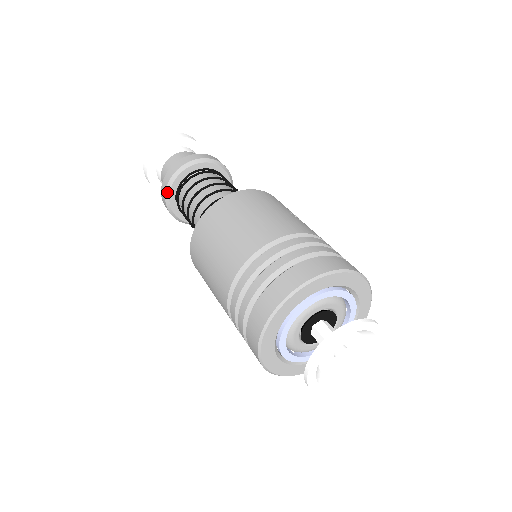
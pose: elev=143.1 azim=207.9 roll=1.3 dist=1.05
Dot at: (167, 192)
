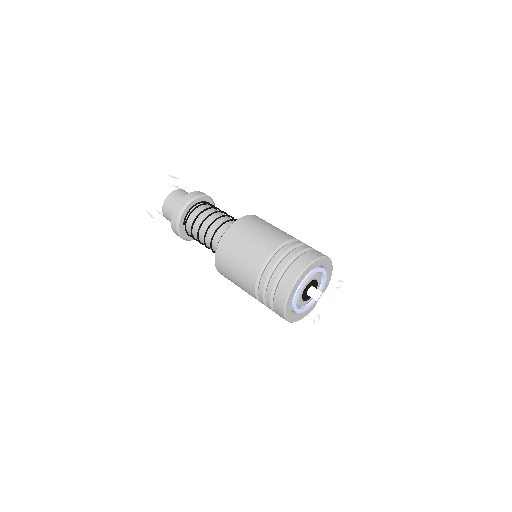
Dot at: (178, 218)
